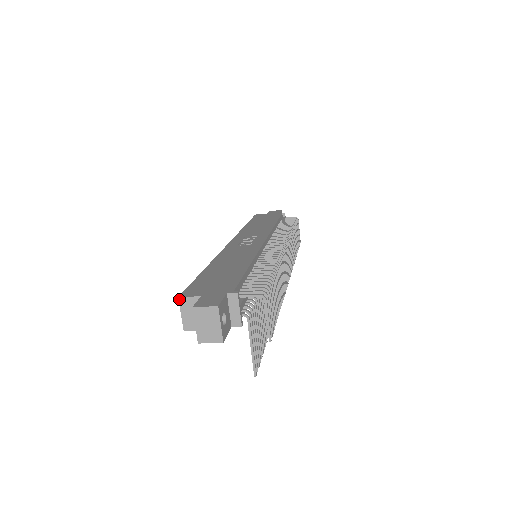
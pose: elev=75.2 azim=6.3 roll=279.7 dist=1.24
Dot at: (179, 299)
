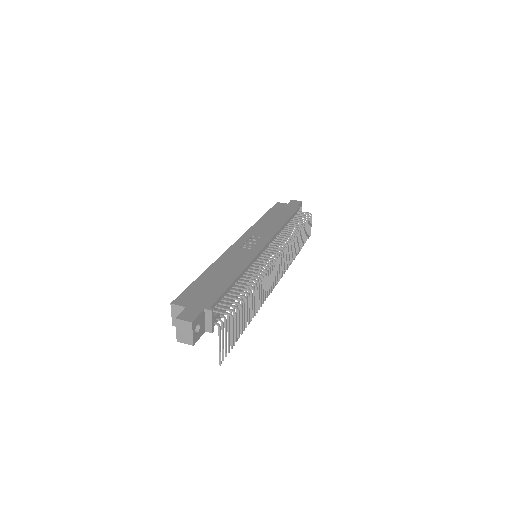
Dot at: (171, 305)
